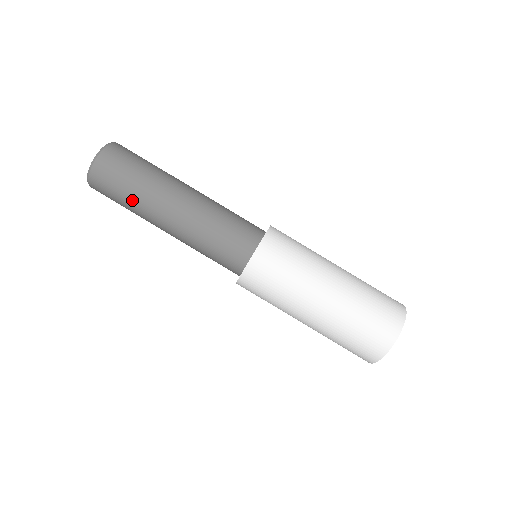
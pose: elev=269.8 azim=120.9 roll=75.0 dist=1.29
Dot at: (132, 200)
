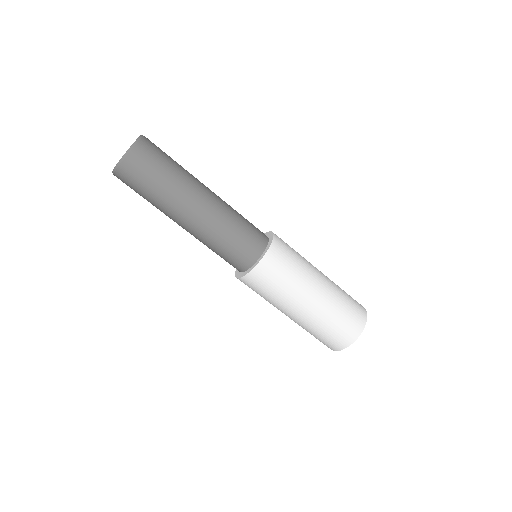
Dot at: occluded
